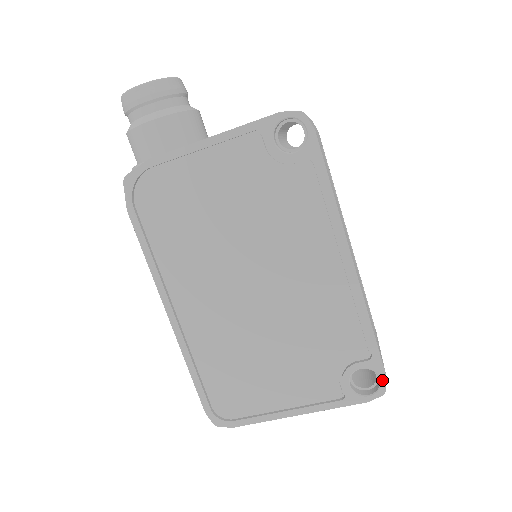
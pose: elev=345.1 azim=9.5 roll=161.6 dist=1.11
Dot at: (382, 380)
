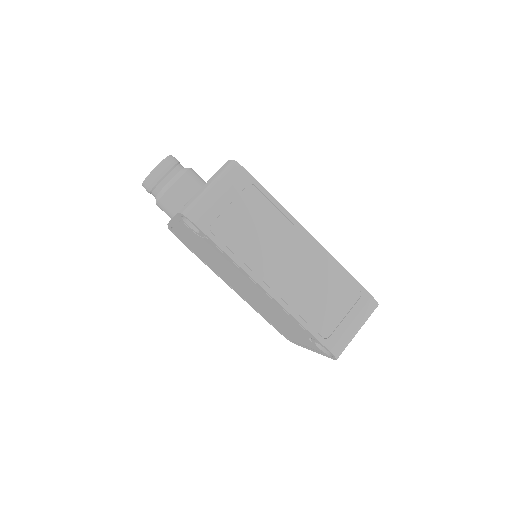
Dot at: (330, 352)
